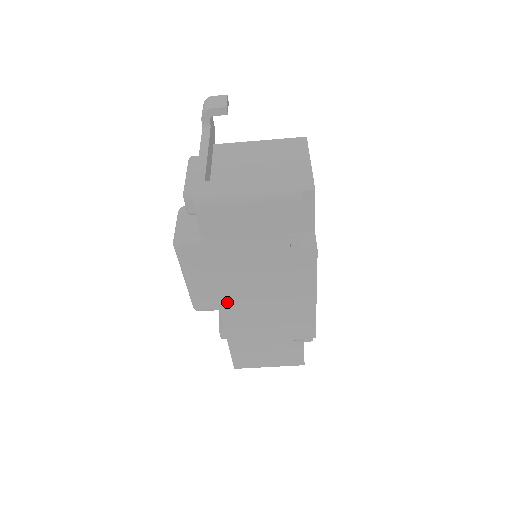
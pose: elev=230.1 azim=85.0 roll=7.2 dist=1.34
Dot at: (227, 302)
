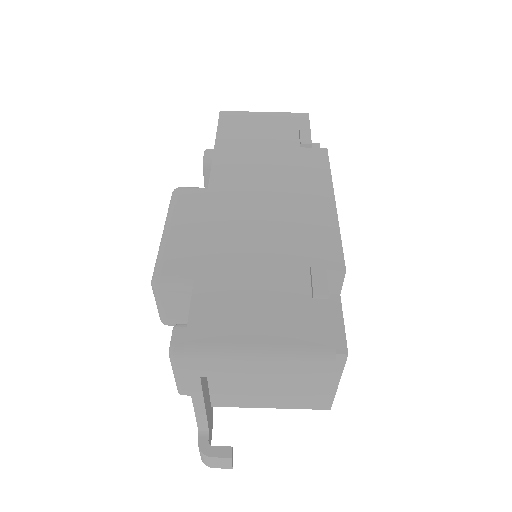
Dot at: (219, 195)
